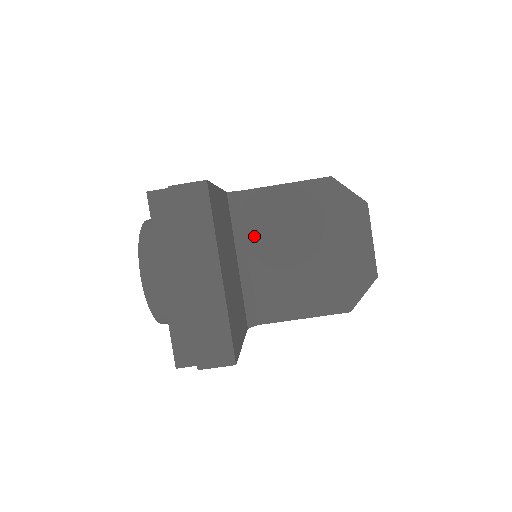
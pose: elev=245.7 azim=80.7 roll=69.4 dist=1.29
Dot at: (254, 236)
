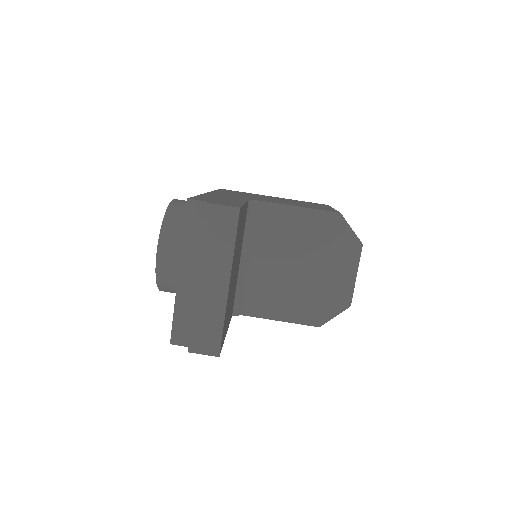
Dot at: (260, 242)
